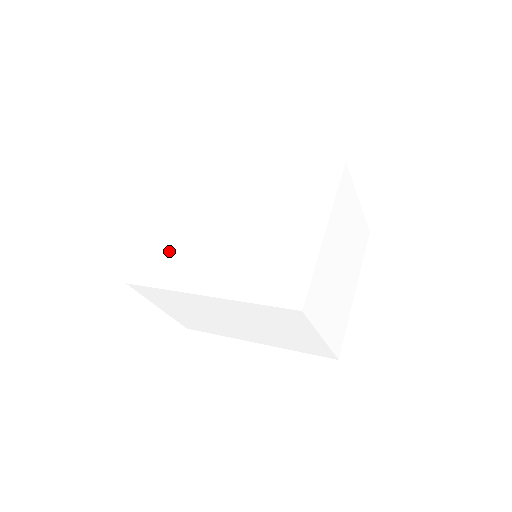
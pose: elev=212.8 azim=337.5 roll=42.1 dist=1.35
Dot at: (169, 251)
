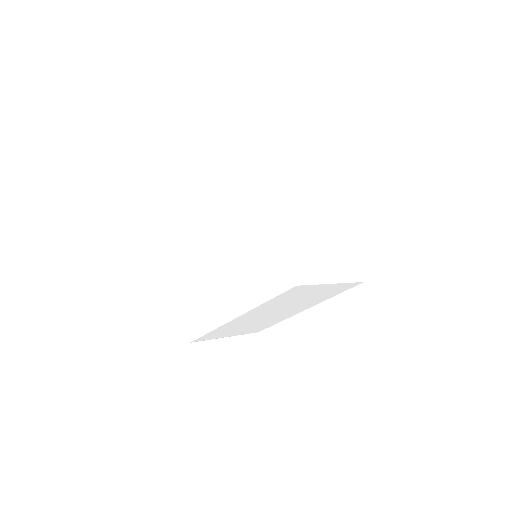
Dot at: (197, 302)
